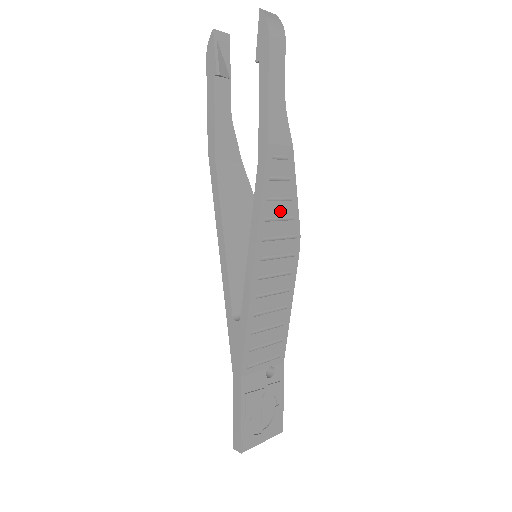
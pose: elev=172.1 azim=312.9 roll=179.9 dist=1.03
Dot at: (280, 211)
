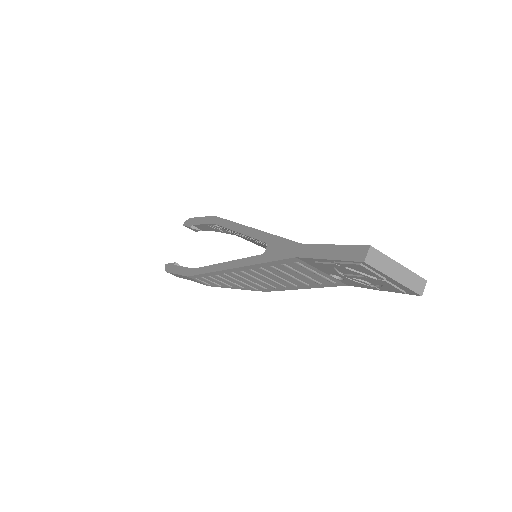
Dot at: occluded
